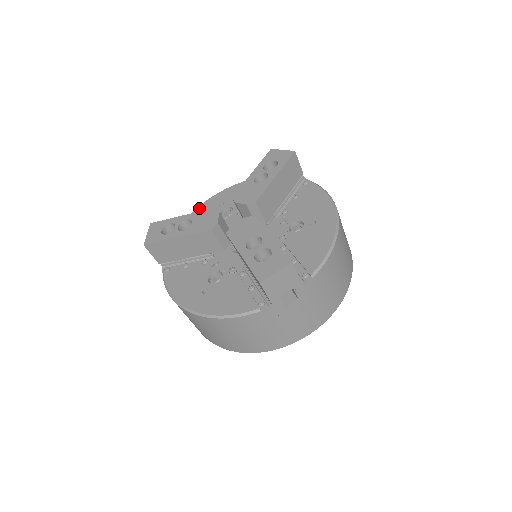
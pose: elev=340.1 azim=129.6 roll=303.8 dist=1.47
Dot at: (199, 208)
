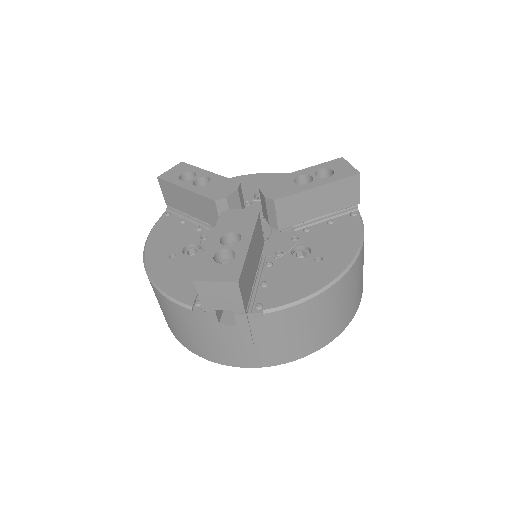
Dot at: (245, 176)
